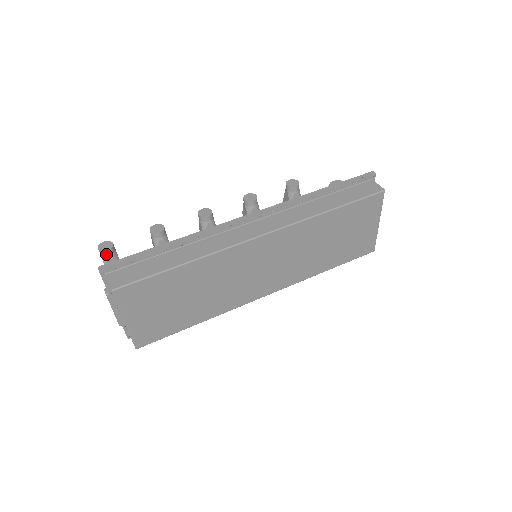
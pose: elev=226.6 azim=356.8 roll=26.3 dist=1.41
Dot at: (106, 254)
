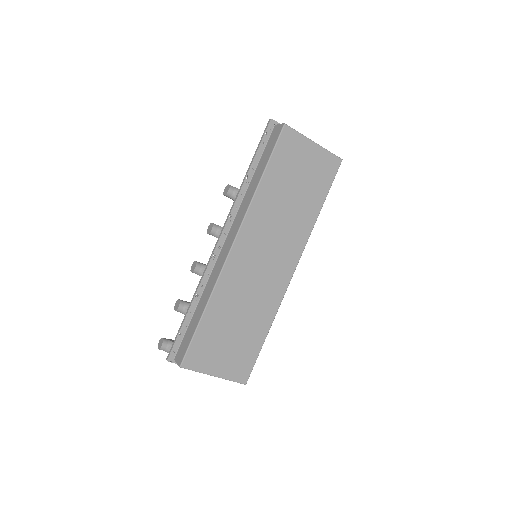
Dot at: (164, 348)
